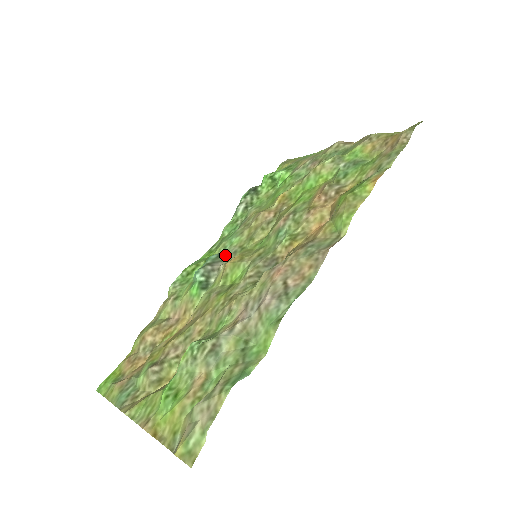
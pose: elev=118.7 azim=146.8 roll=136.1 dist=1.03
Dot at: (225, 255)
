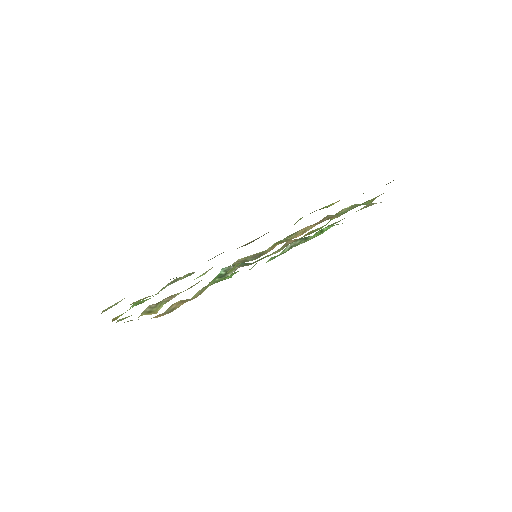
Dot at: (249, 264)
